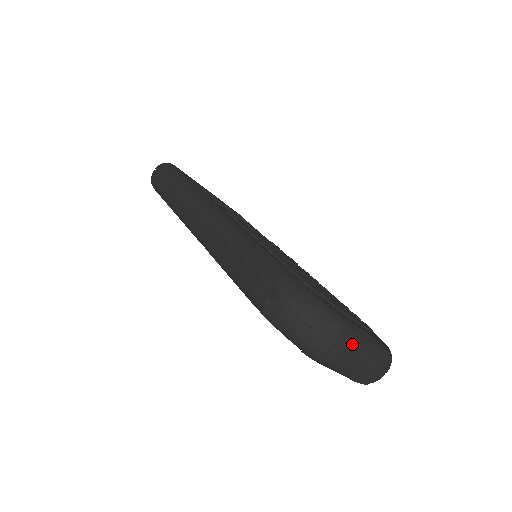
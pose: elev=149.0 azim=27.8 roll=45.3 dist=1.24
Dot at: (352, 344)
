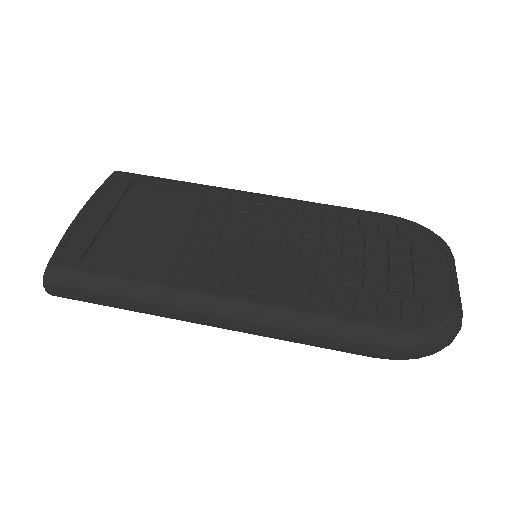
Dot at: occluded
